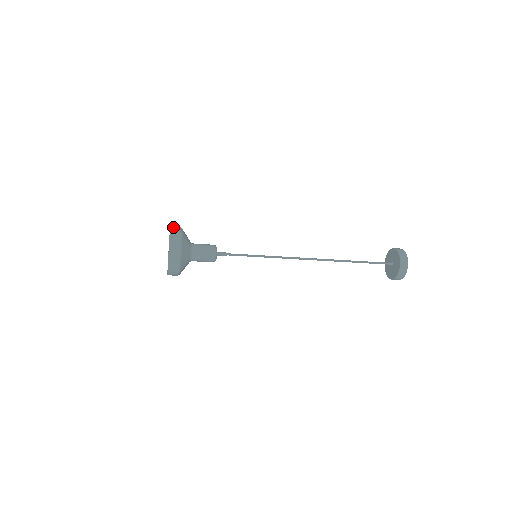
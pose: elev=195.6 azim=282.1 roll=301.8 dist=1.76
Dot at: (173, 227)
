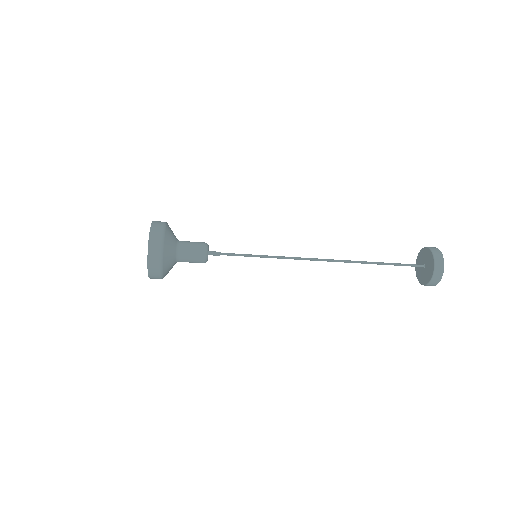
Dot at: (155, 222)
